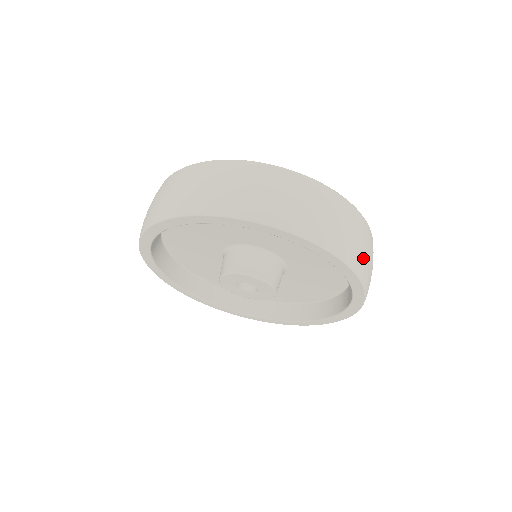
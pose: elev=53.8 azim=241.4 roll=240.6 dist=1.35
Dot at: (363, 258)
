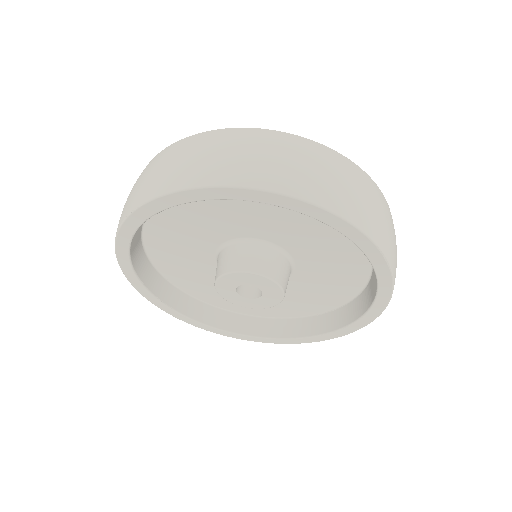
Dot at: (361, 206)
